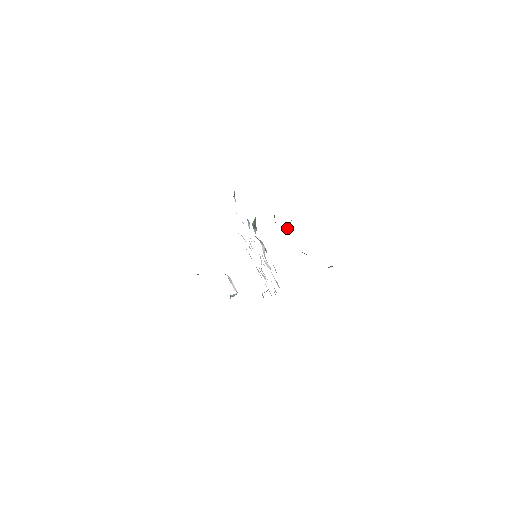
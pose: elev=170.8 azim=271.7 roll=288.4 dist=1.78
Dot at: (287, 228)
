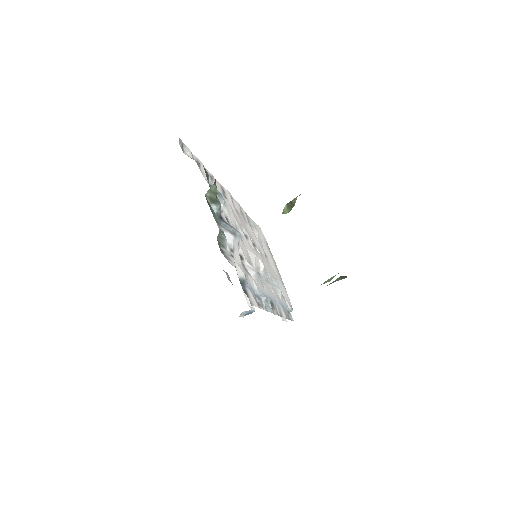
Dot at: (286, 210)
